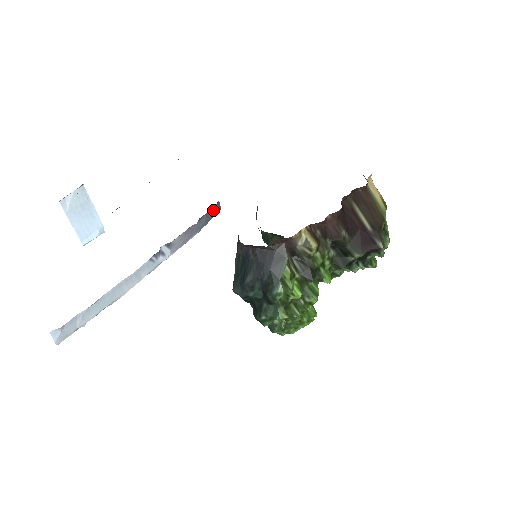
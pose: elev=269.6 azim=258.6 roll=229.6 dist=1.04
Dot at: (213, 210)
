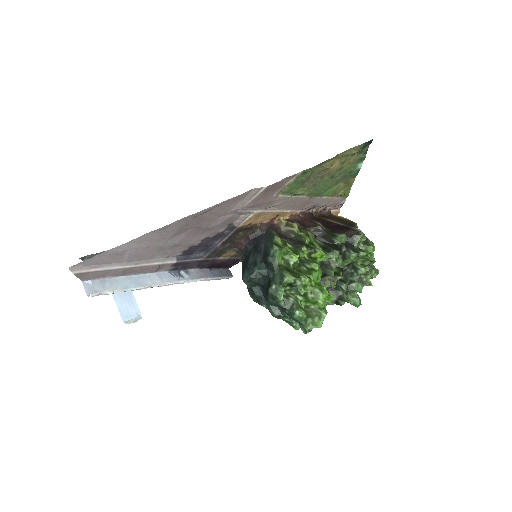
Dot at: (225, 272)
